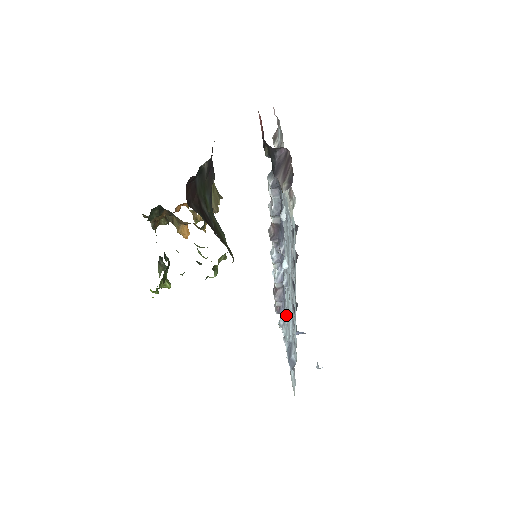
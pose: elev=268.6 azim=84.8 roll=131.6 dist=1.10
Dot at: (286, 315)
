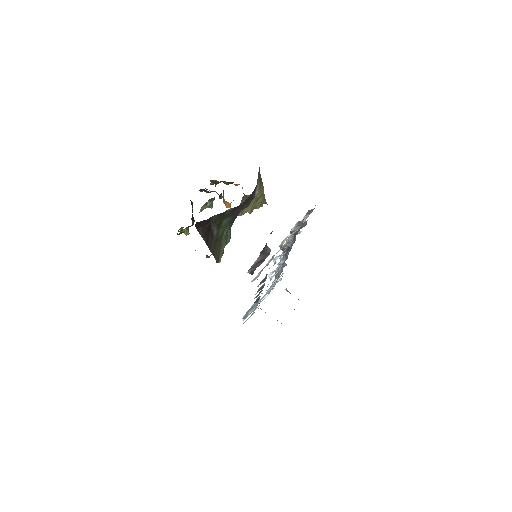
Dot at: occluded
